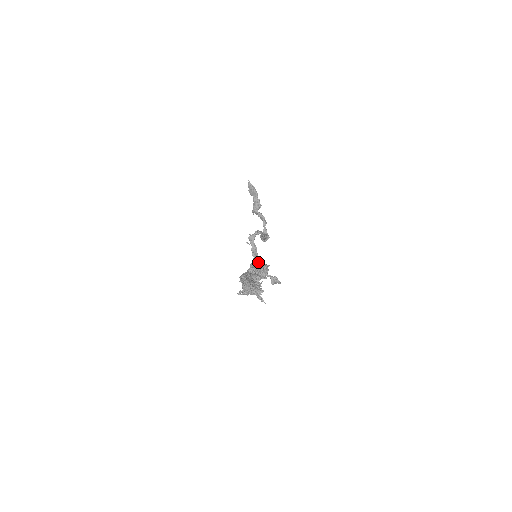
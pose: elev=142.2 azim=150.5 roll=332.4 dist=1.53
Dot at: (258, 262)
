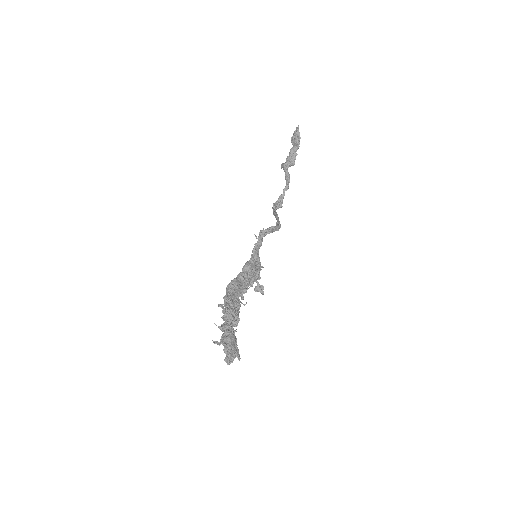
Dot at: (254, 264)
